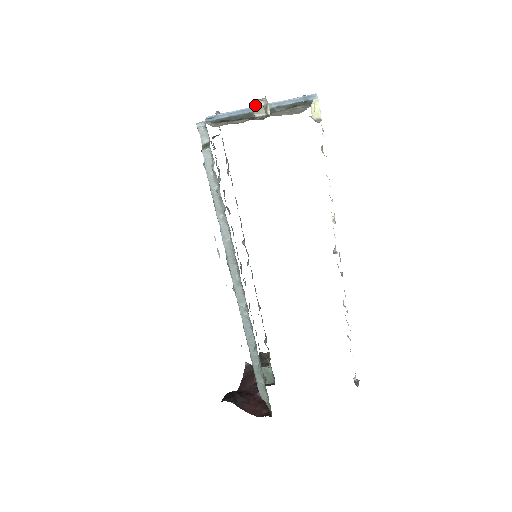
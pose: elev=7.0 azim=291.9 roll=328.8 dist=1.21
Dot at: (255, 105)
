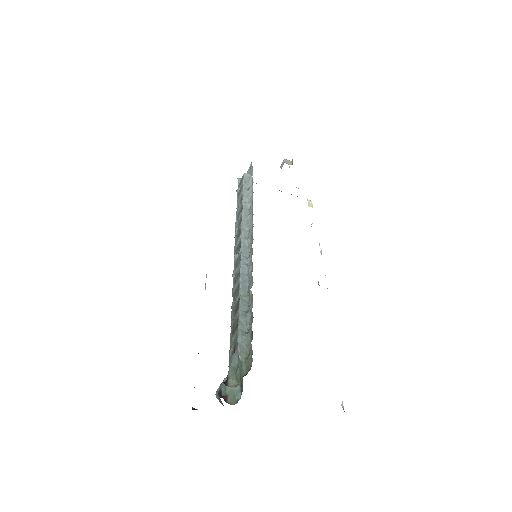
Dot at: (286, 160)
